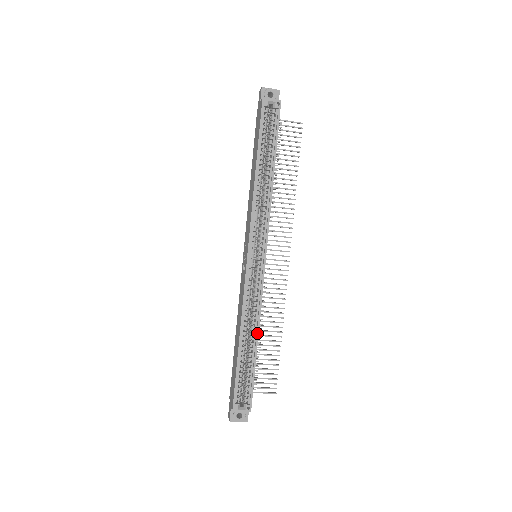
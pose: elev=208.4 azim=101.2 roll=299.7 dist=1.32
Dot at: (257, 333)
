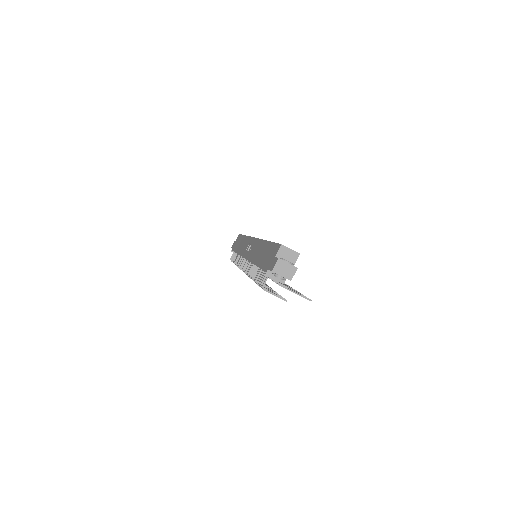
Dot at: occluded
